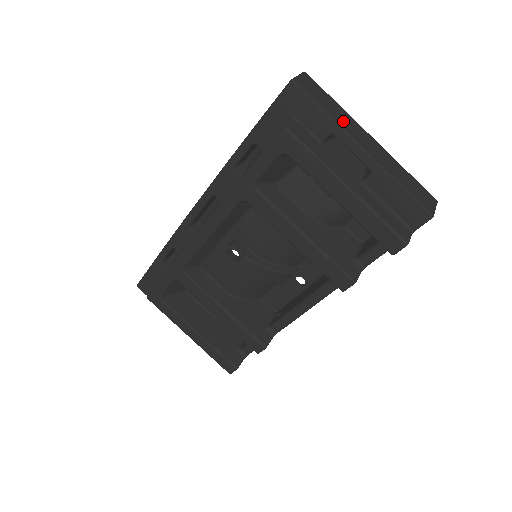
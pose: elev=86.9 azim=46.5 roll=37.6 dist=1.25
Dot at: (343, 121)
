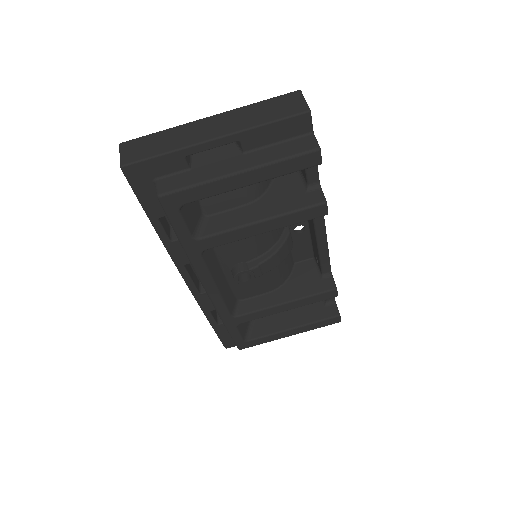
Dot at: (180, 140)
